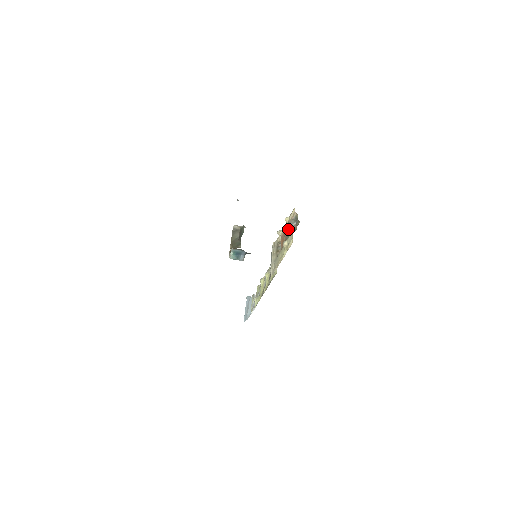
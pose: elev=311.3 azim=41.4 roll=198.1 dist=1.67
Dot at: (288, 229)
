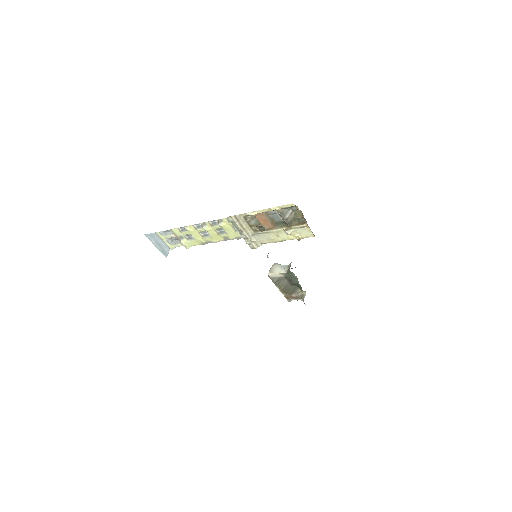
Dot at: (286, 220)
